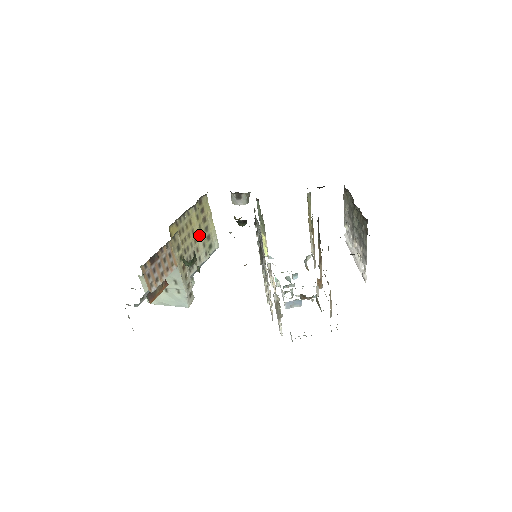
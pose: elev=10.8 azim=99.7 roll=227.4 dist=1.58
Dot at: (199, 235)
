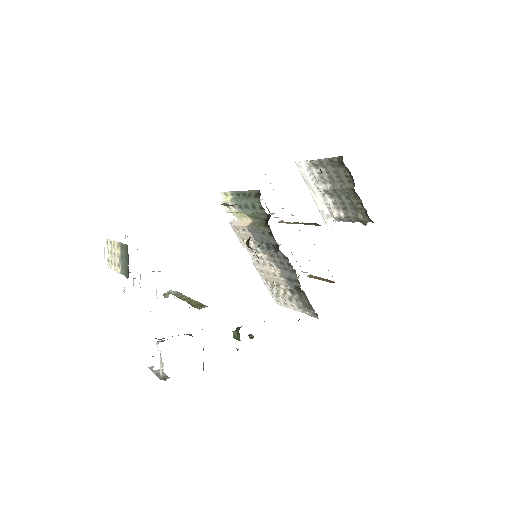
Dot at: occluded
